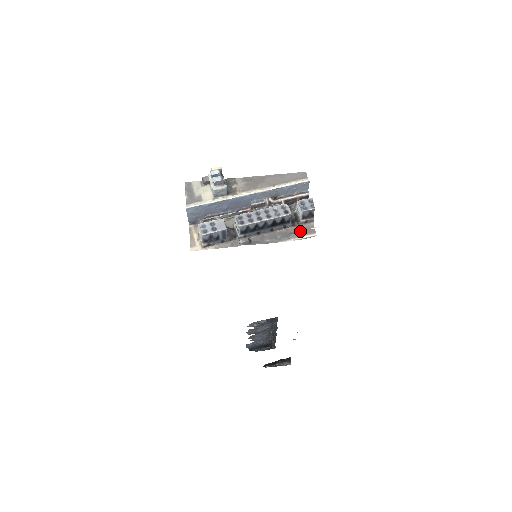
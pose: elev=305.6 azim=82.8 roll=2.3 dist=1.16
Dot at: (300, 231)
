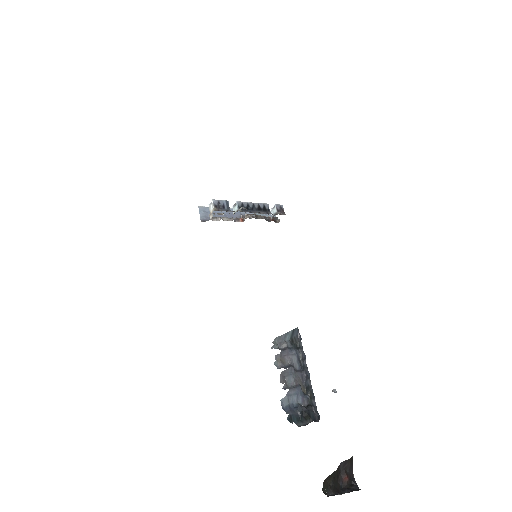
Dot at: occluded
